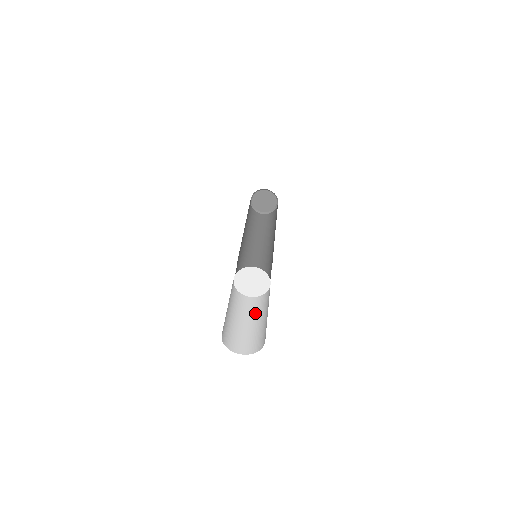
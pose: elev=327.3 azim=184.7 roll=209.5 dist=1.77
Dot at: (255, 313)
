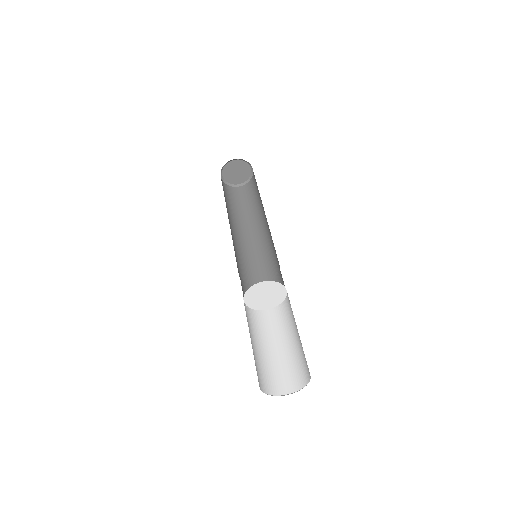
Dot at: (269, 335)
